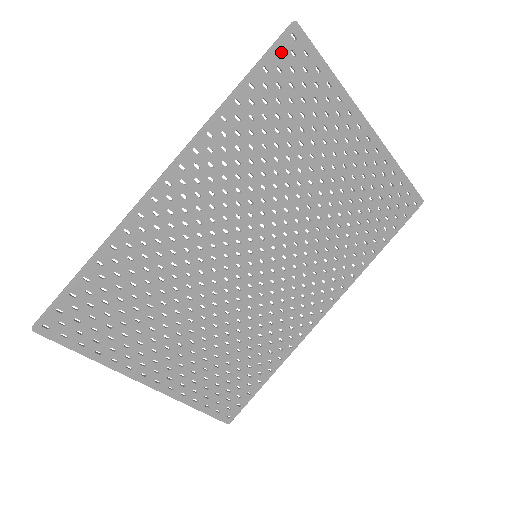
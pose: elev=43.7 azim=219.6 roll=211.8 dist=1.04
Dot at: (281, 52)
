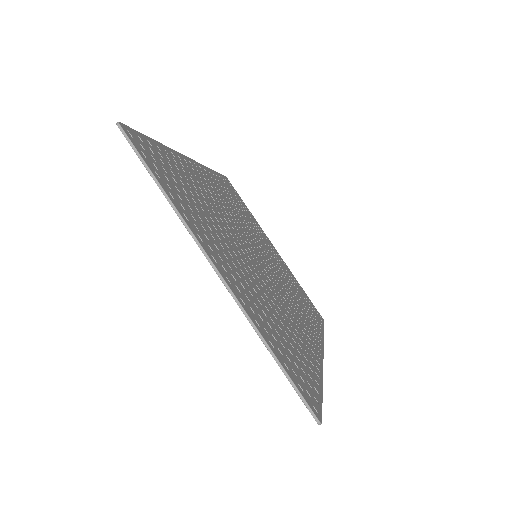
Dot at: (226, 180)
